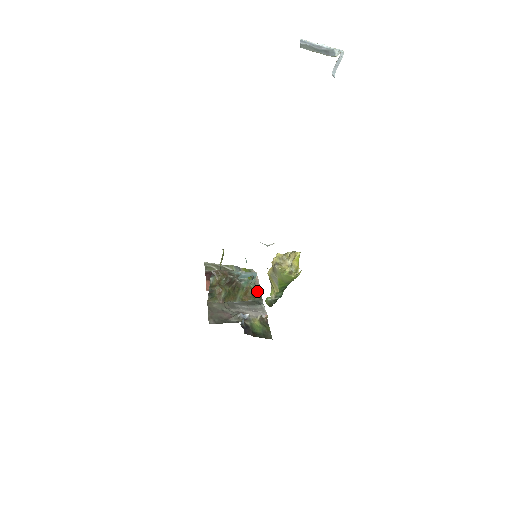
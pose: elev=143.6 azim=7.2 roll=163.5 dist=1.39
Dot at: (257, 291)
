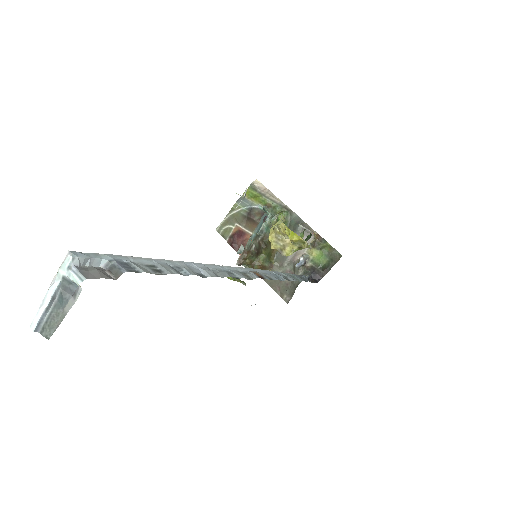
Dot at: (281, 212)
